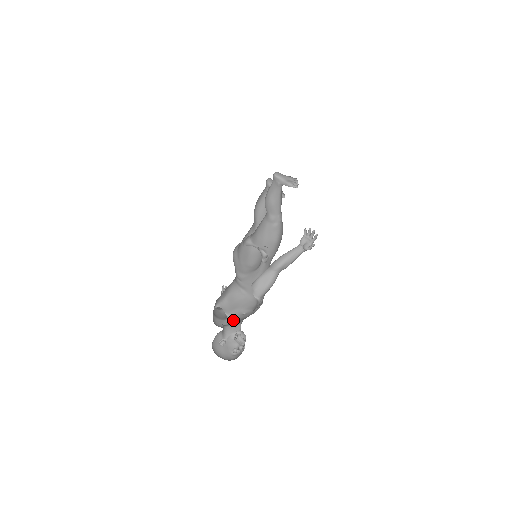
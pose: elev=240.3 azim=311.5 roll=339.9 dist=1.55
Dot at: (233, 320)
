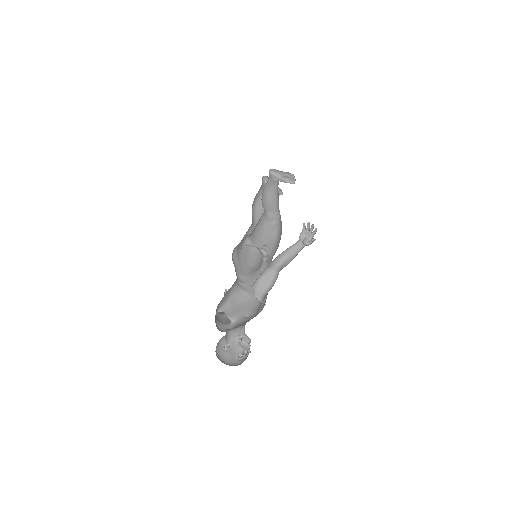
Dot at: (237, 324)
